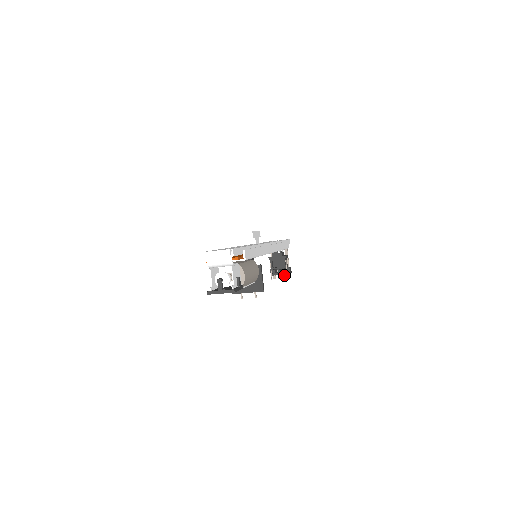
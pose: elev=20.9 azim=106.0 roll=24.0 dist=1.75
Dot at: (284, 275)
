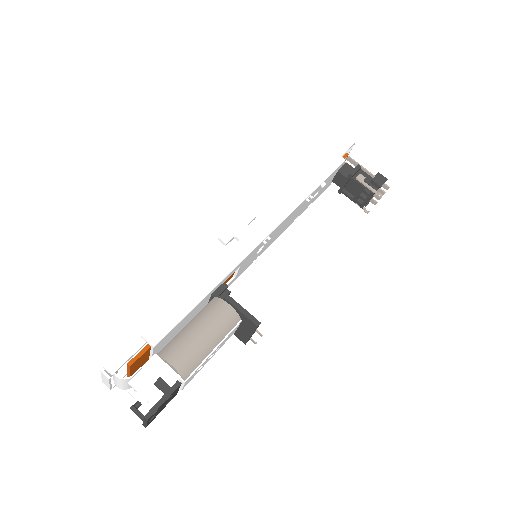
Dot at: (380, 191)
